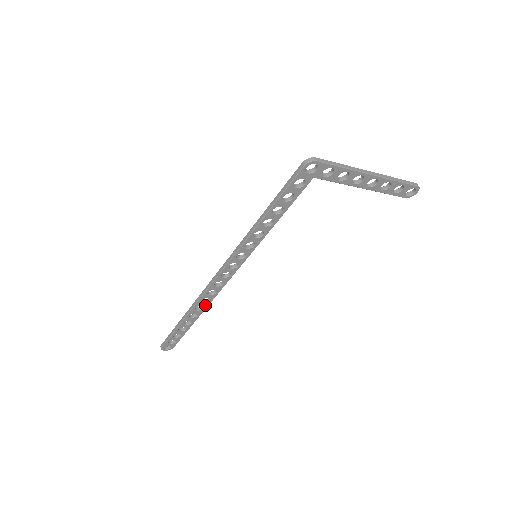
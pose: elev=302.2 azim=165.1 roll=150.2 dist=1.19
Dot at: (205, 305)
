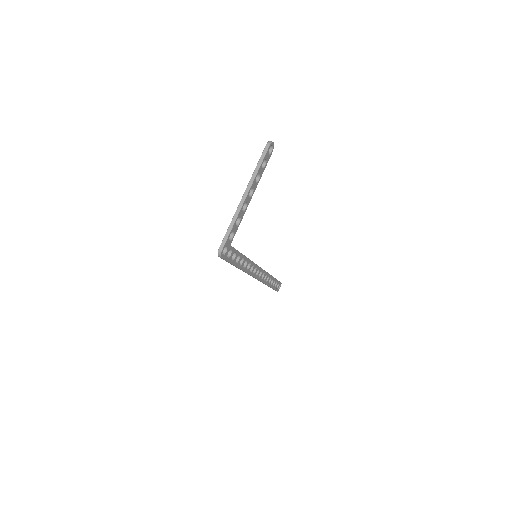
Dot at: occluded
